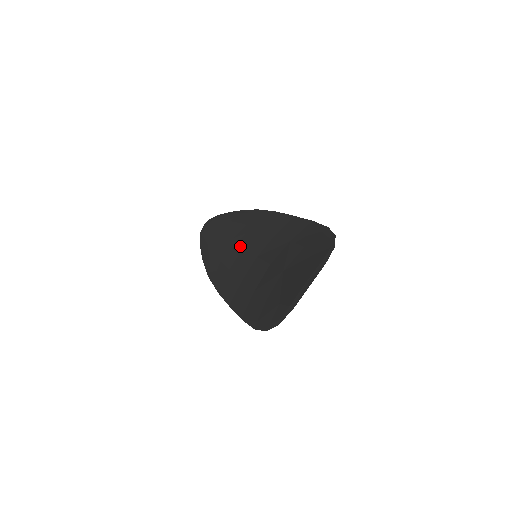
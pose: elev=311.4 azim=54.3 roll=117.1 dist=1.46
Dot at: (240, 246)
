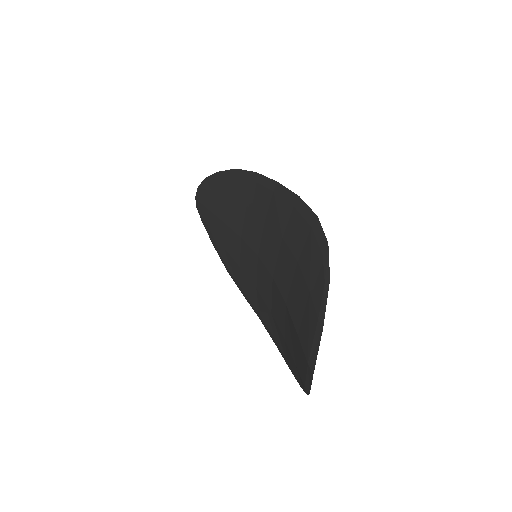
Dot at: (237, 234)
